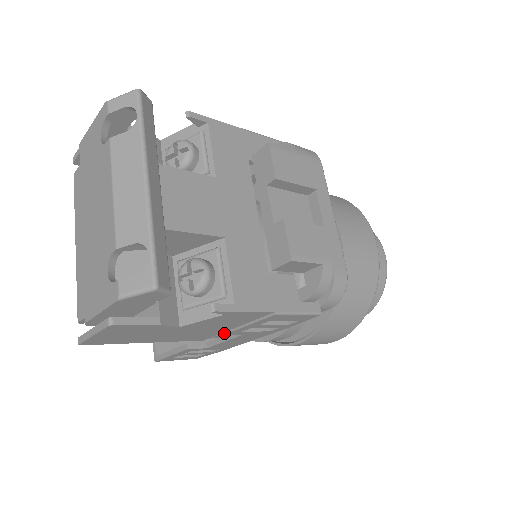
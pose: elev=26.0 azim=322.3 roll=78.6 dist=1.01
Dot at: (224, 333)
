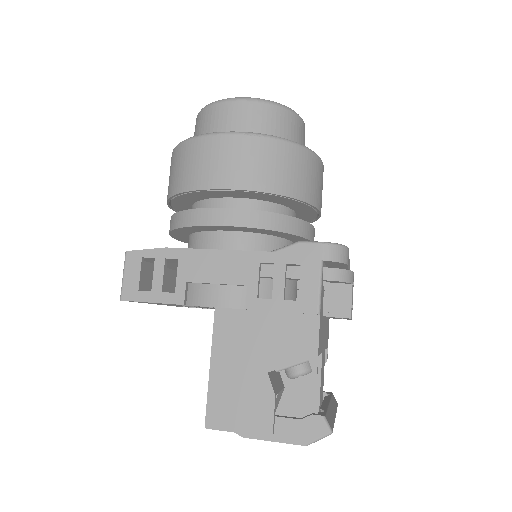
Dot at: occluded
